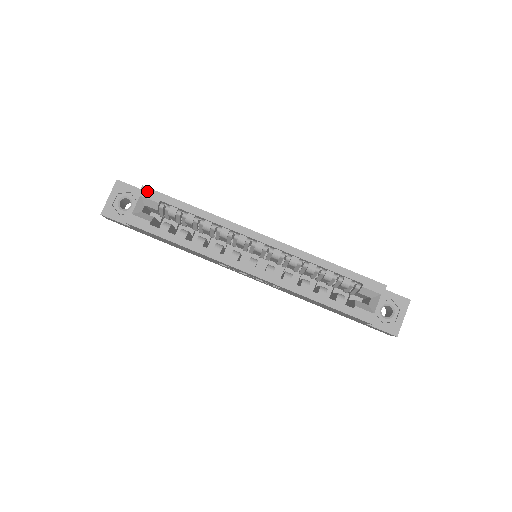
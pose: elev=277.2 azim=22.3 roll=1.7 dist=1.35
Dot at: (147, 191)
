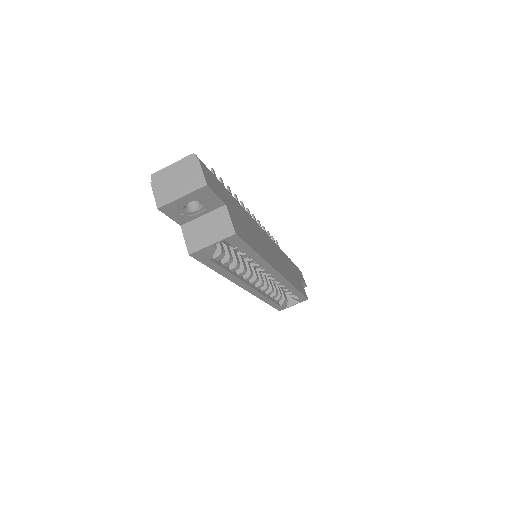
Dot at: (235, 239)
